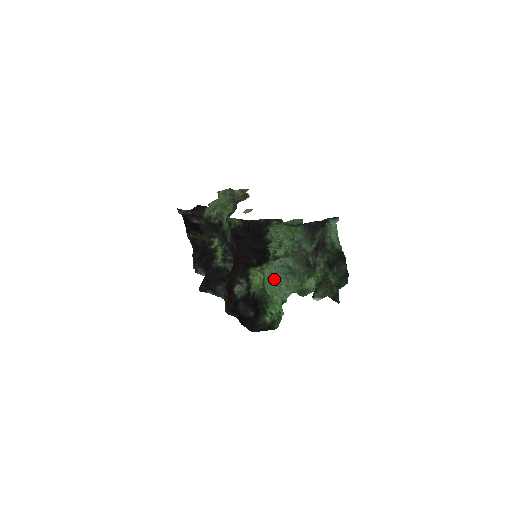
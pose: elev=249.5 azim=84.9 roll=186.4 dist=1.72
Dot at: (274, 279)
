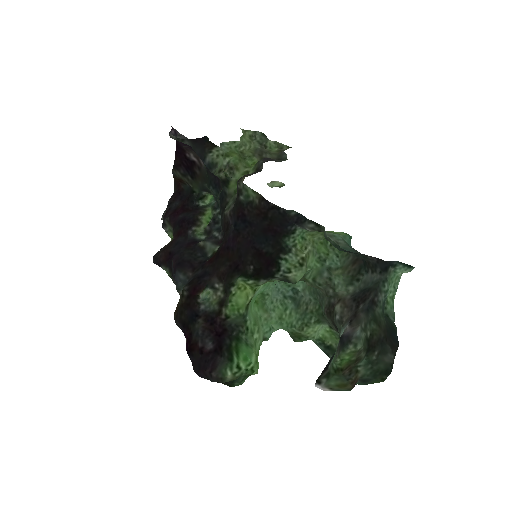
Dot at: (266, 299)
